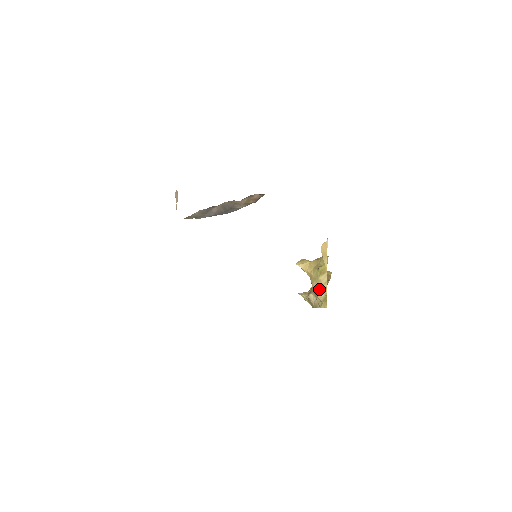
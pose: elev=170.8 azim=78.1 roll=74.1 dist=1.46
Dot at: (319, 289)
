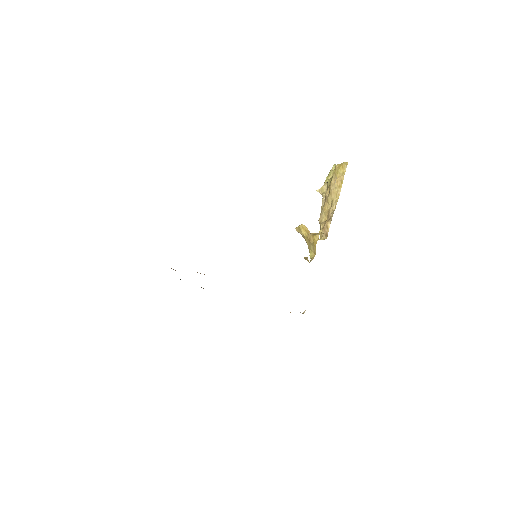
Dot at: occluded
